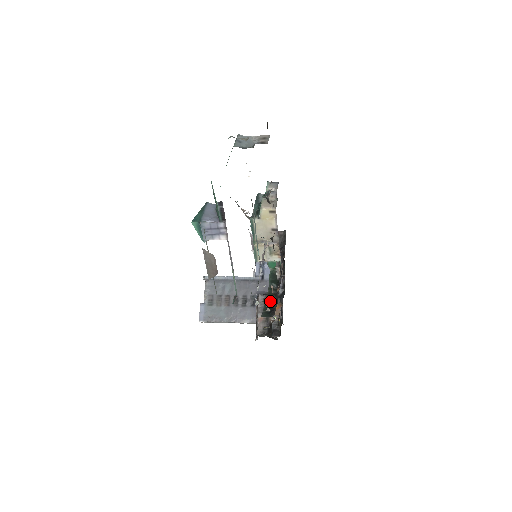
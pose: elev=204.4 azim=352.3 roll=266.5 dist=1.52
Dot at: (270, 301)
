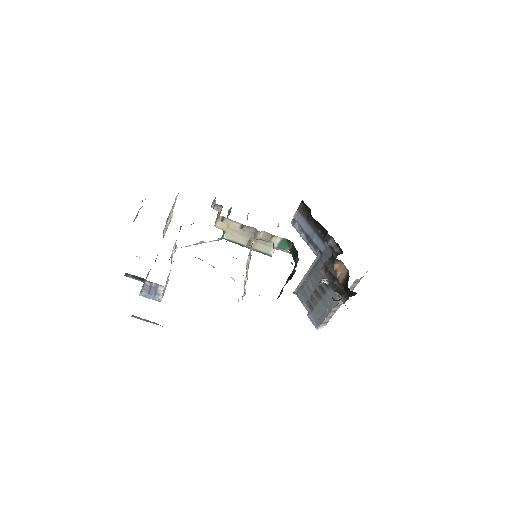
Dot at: (289, 279)
